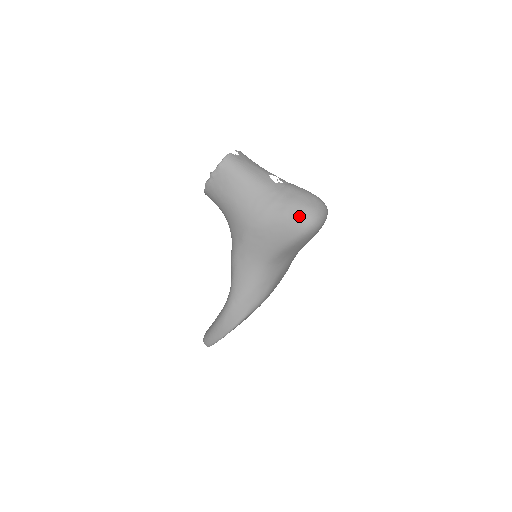
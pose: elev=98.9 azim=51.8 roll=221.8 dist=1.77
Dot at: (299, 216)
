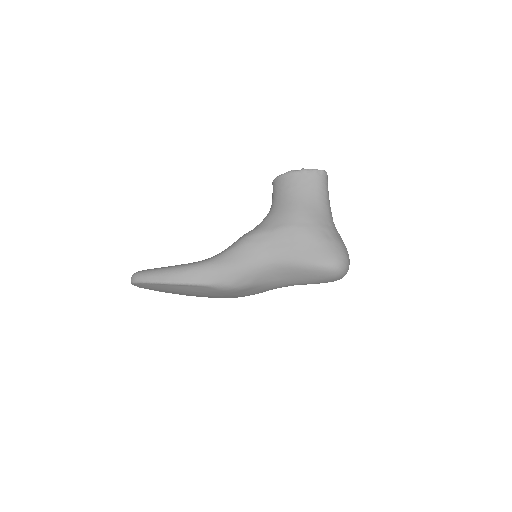
Dot at: (337, 253)
